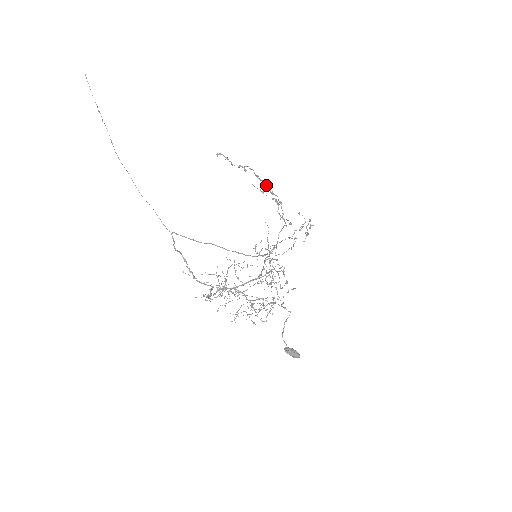
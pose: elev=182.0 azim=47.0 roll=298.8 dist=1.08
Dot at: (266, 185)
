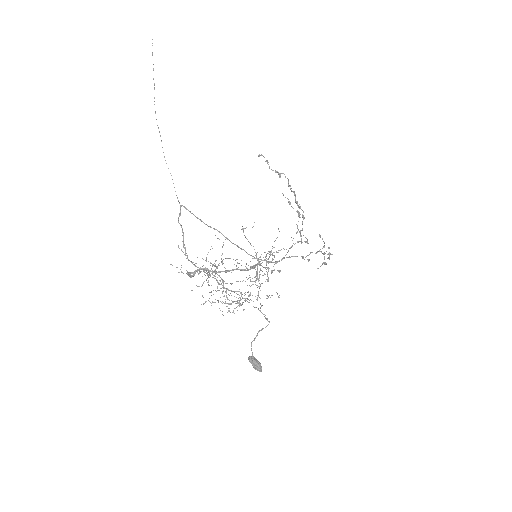
Dot at: (295, 197)
